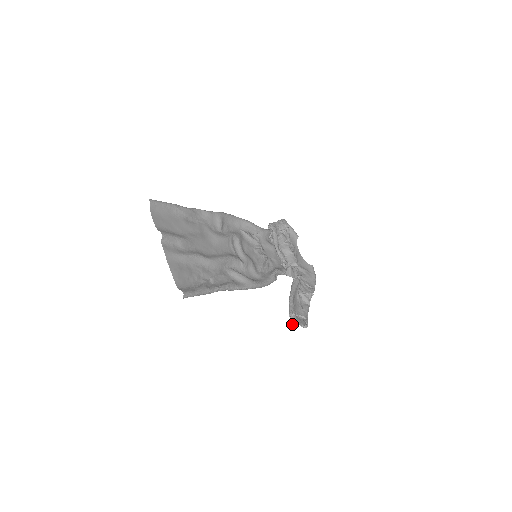
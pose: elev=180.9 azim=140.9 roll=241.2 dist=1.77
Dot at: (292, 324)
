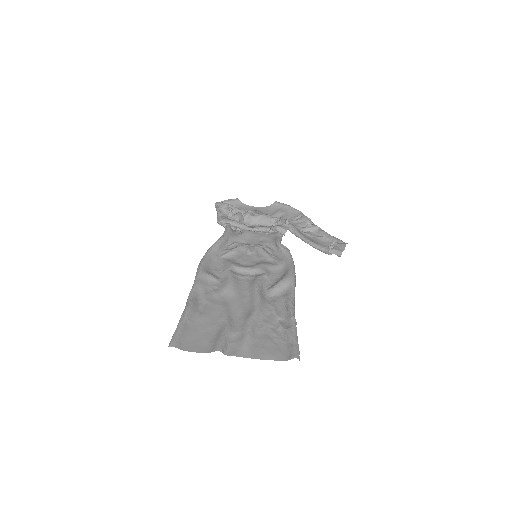
Dot at: occluded
